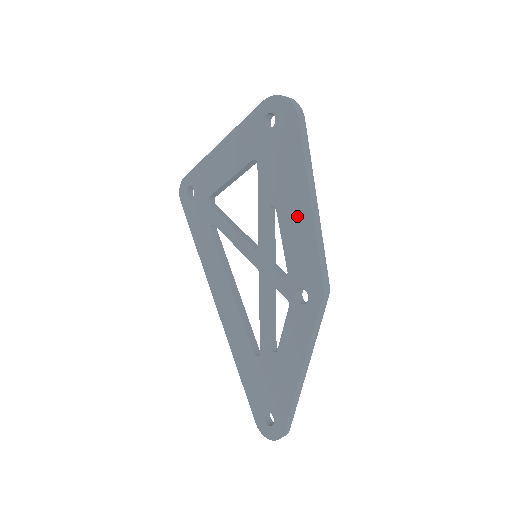
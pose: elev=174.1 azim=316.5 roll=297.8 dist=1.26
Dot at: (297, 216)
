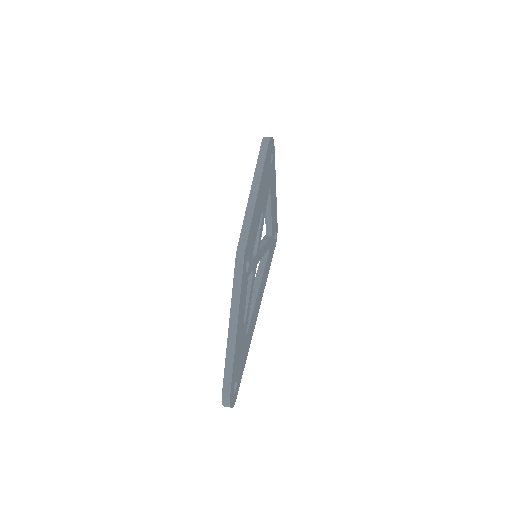
Dot at: occluded
